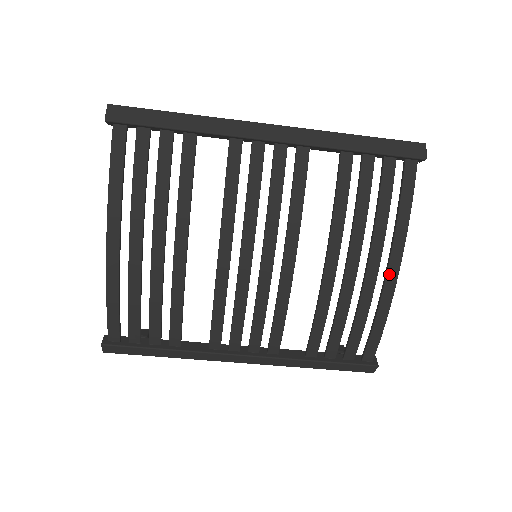
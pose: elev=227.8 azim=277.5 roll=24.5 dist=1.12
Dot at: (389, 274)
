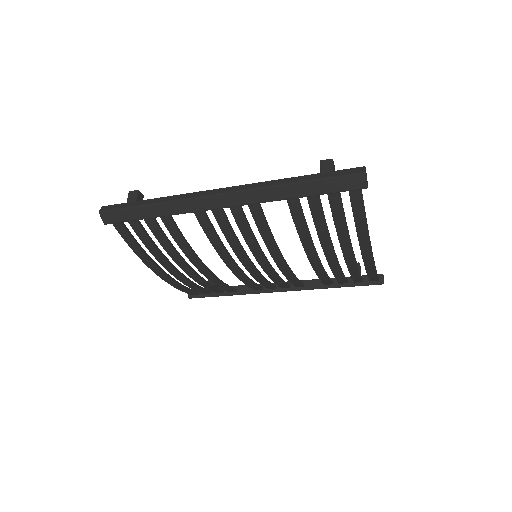
Dot at: (364, 255)
